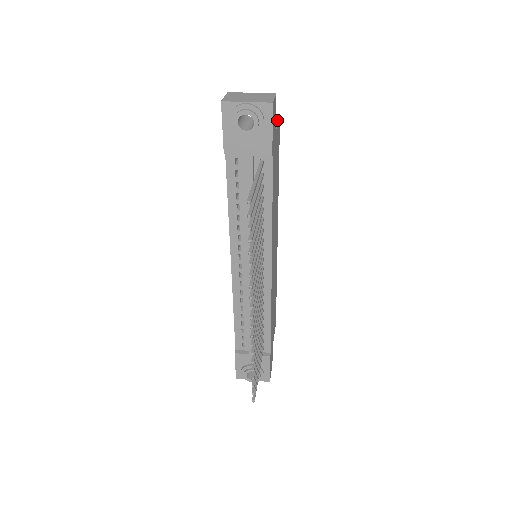
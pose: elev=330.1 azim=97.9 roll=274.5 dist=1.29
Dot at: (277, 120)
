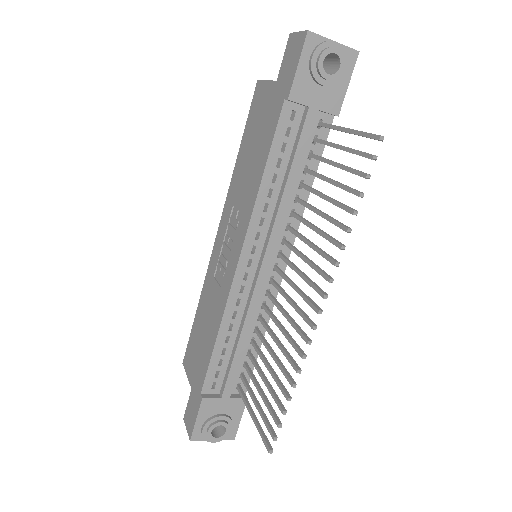
Dot at: occluded
